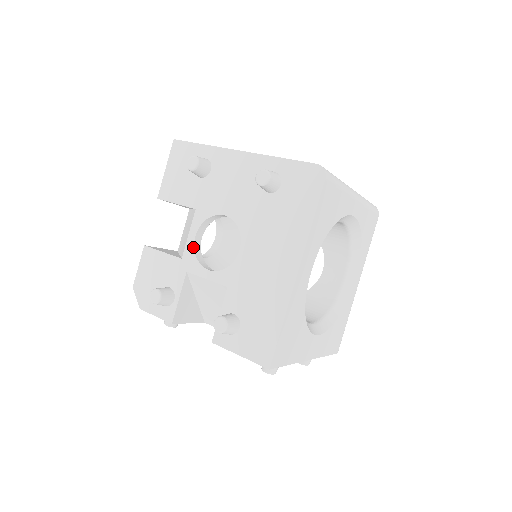
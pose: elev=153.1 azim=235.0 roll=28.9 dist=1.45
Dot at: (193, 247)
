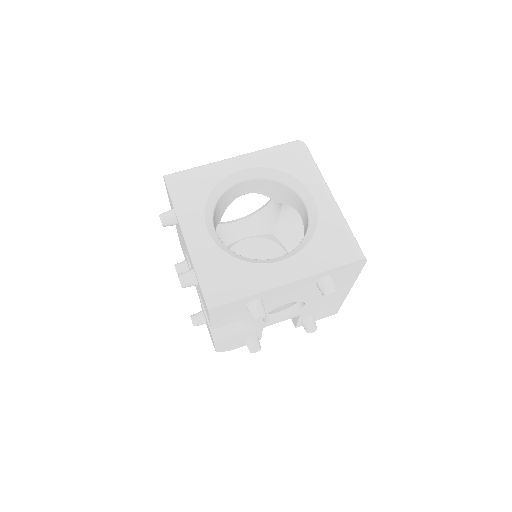
Dot at: (264, 322)
